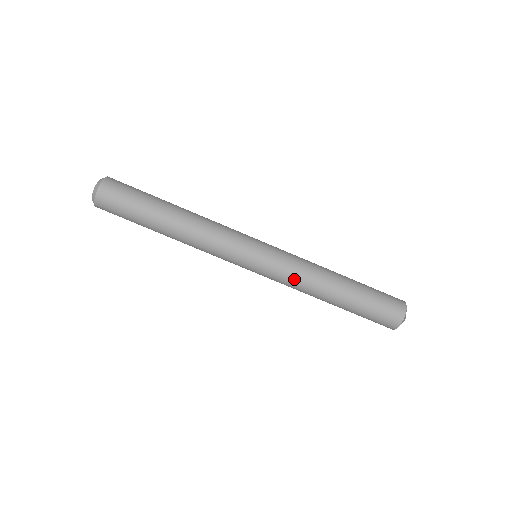
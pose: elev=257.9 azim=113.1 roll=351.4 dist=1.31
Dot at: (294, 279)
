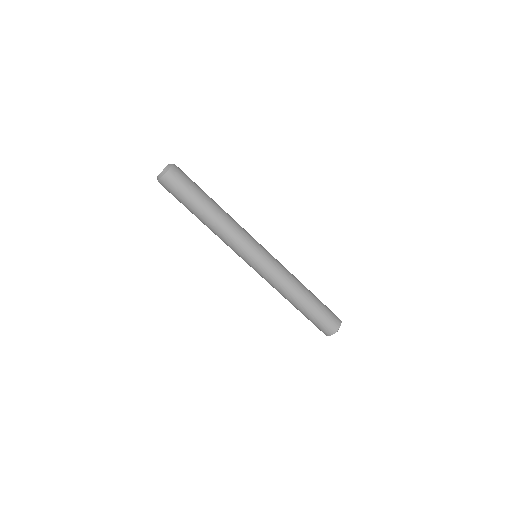
Dot at: (275, 283)
